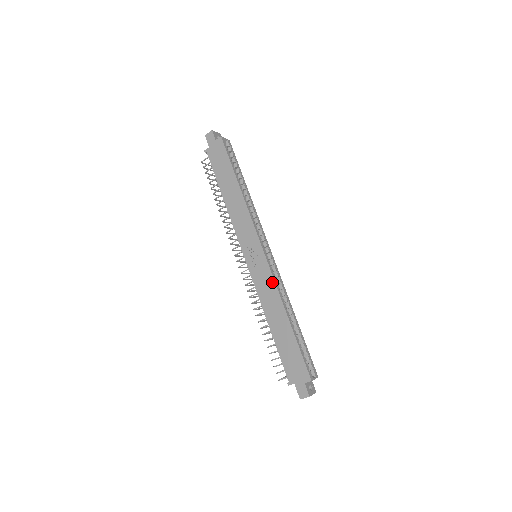
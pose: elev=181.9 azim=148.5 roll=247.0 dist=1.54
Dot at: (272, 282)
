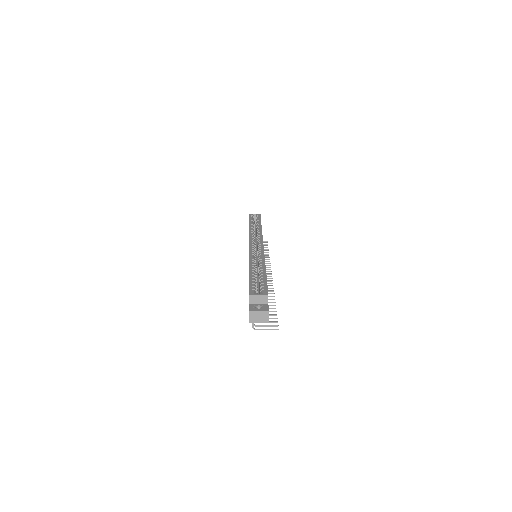
Dot at: occluded
